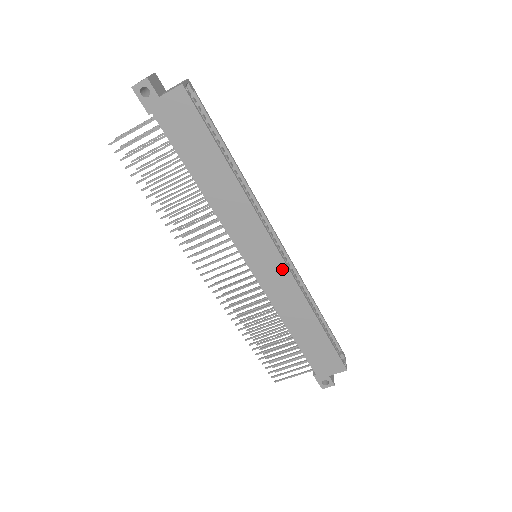
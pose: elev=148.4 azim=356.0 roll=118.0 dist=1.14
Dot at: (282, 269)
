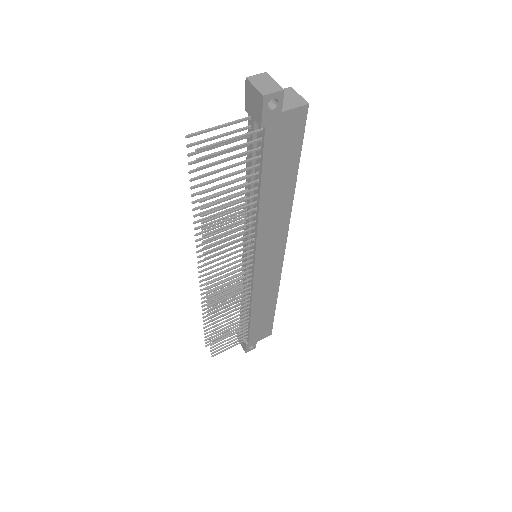
Dot at: (278, 268)
